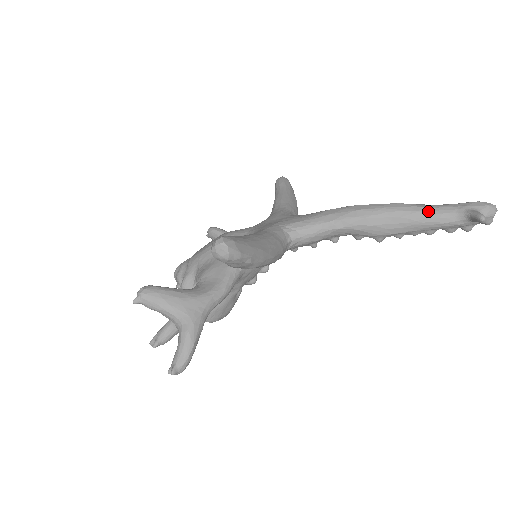
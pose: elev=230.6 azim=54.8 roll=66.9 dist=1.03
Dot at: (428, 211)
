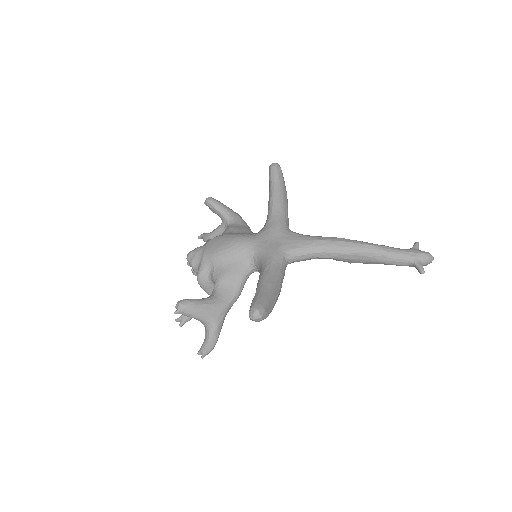
Dot at: (389, 256)
